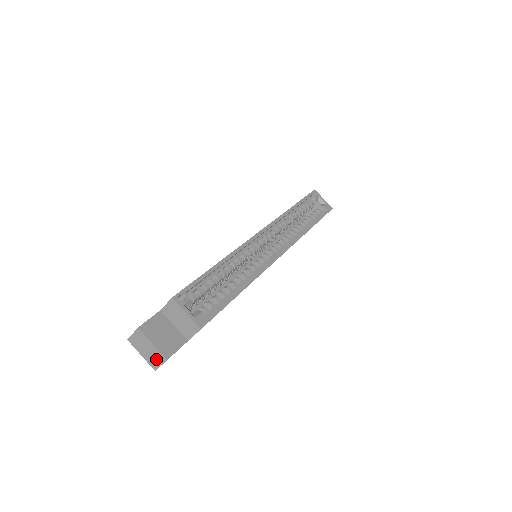
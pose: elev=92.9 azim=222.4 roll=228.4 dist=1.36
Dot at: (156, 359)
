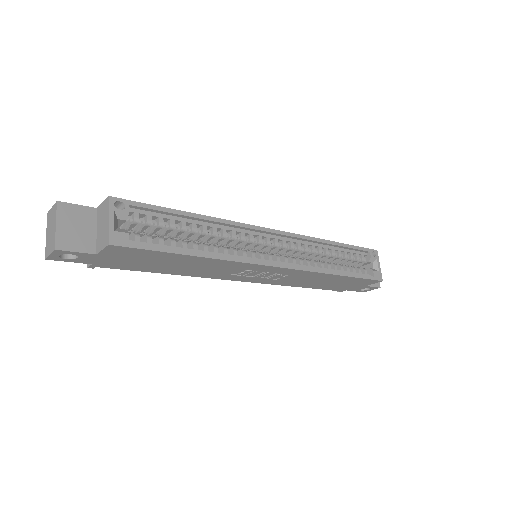
Dot at: (51, 245)
